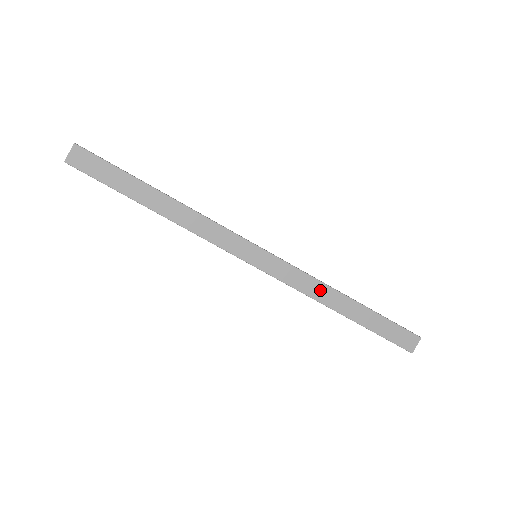
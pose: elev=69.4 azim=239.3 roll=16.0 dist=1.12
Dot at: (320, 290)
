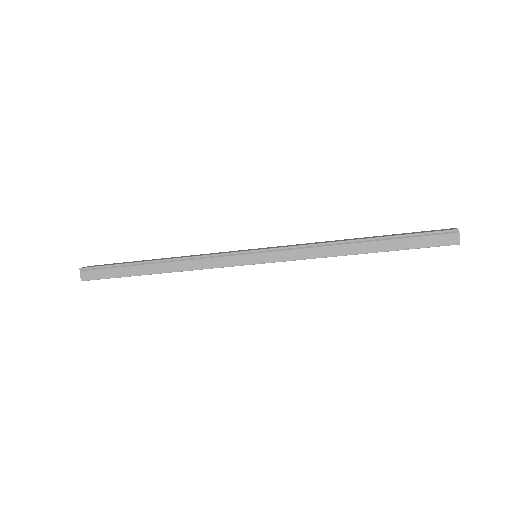
Dot at: occluded
